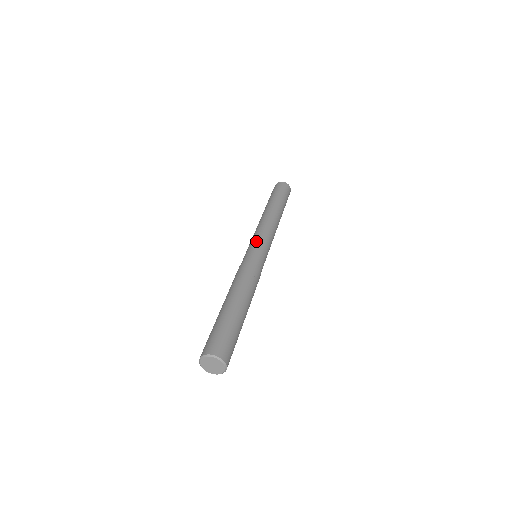
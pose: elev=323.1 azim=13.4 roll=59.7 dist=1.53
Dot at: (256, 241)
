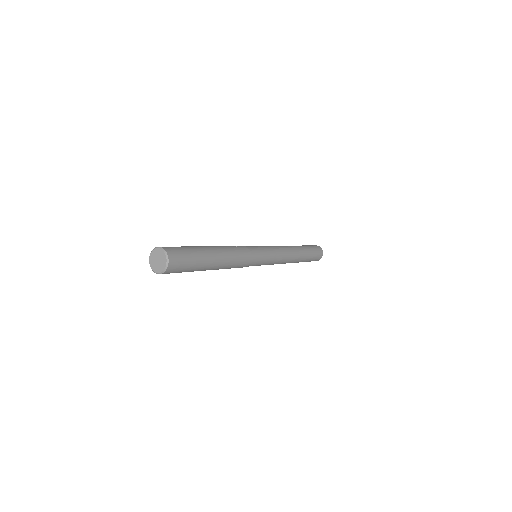
Dot at: occluded
